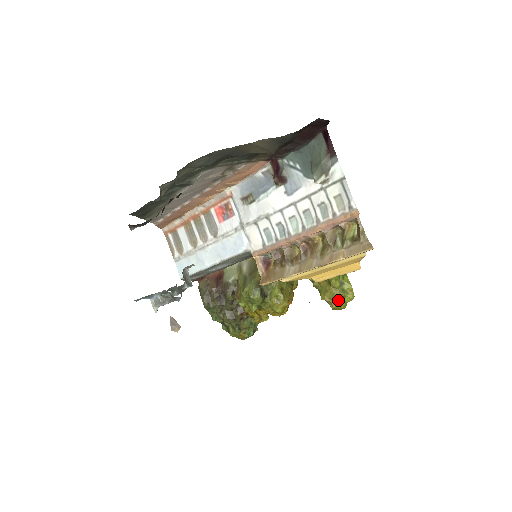
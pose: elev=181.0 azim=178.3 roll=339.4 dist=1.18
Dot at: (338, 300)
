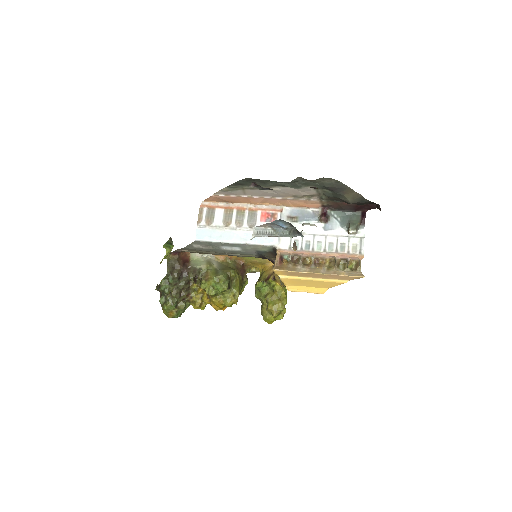
Dot at: (278, 313)
